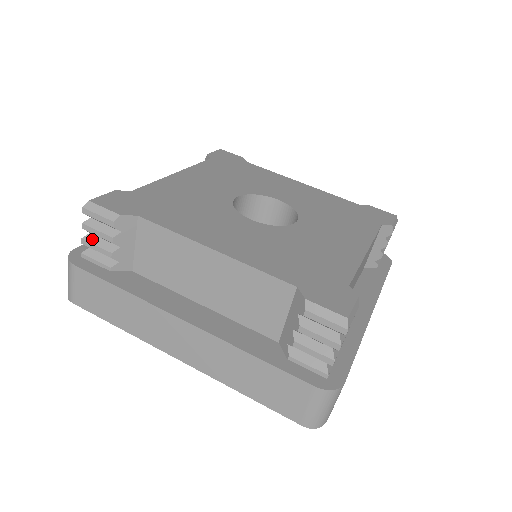
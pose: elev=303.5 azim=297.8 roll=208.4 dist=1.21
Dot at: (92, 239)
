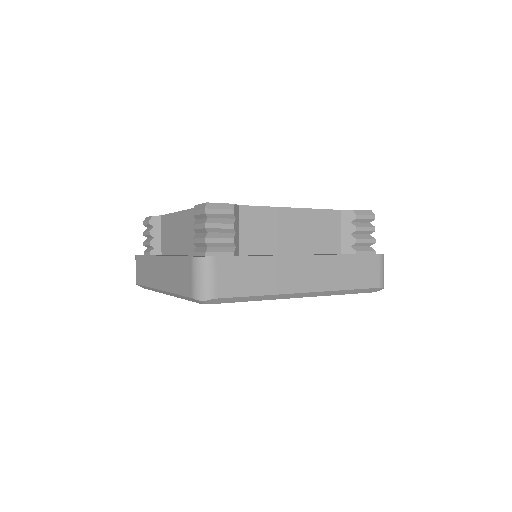
Dot at: (147, 240)
